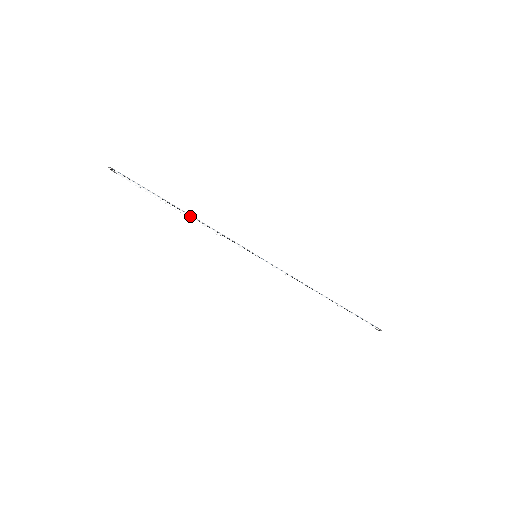
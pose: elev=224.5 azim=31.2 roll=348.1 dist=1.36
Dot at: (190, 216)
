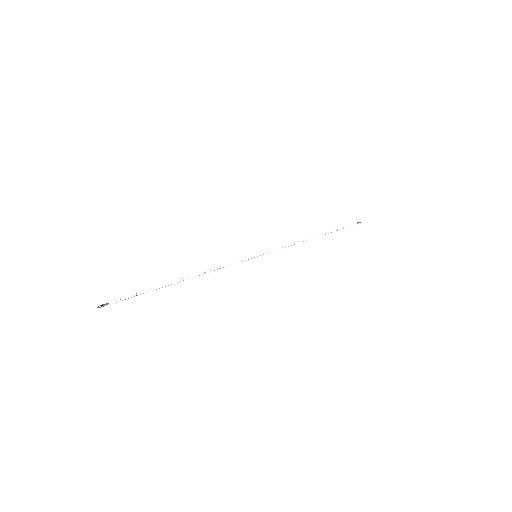
Dot at: (190, 276)
